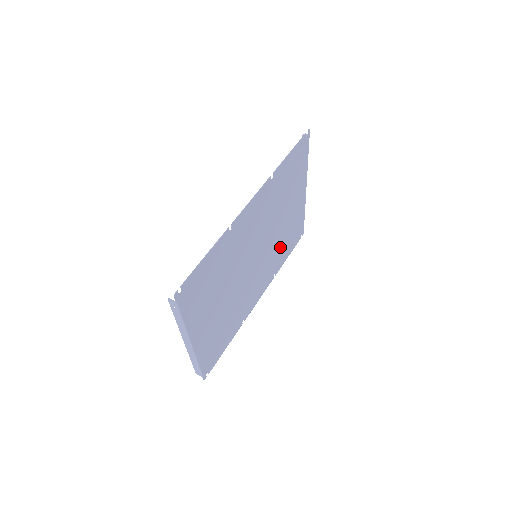
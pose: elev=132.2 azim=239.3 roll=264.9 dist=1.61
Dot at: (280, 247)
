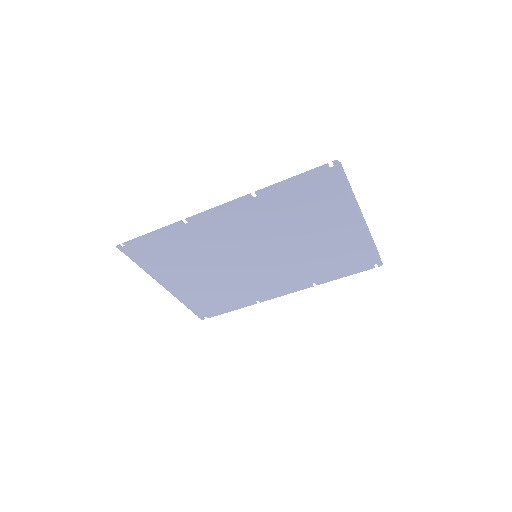
Dot at: (316, 262)
